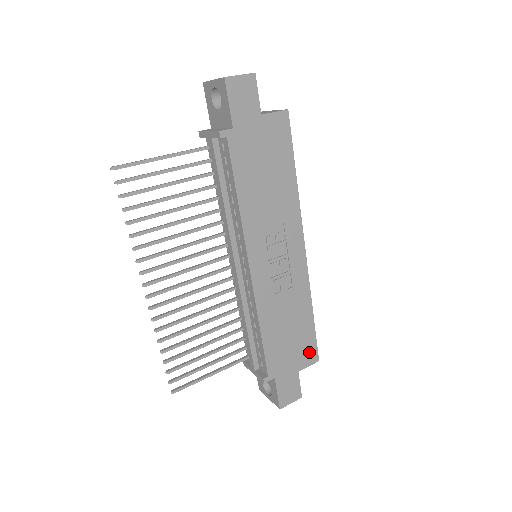
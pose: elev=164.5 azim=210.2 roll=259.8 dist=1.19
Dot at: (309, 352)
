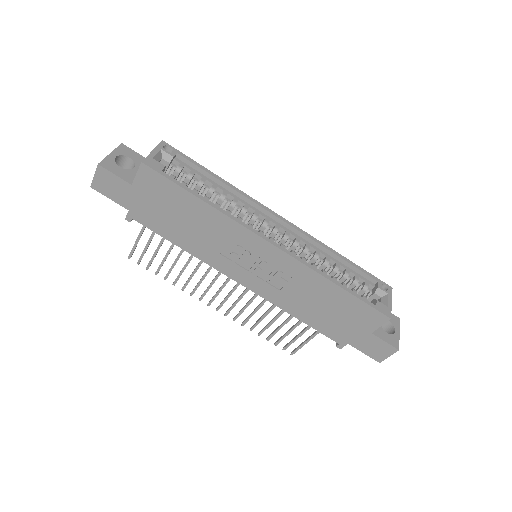
Dot at: (369, 316)
